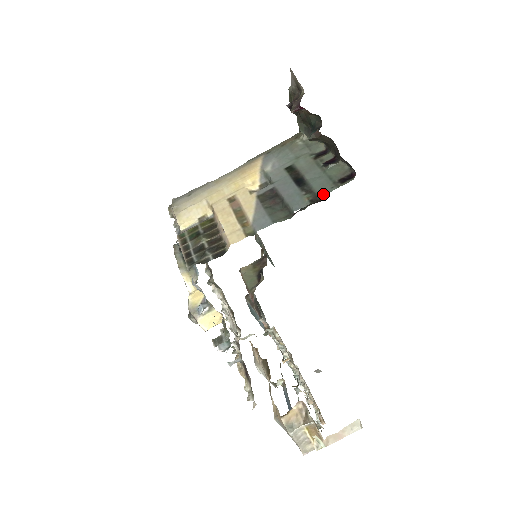
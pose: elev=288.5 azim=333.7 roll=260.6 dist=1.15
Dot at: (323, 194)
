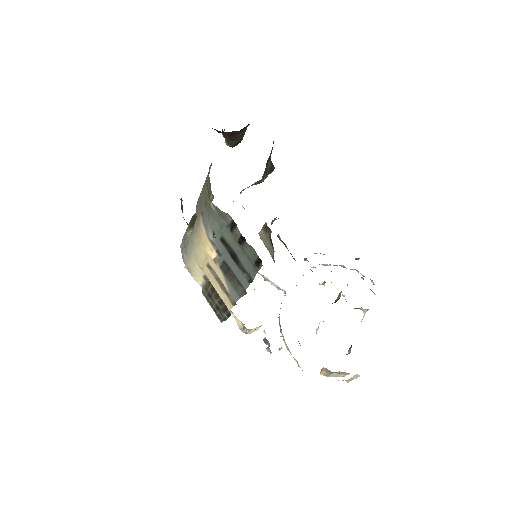
Dot at: (252, 277)
